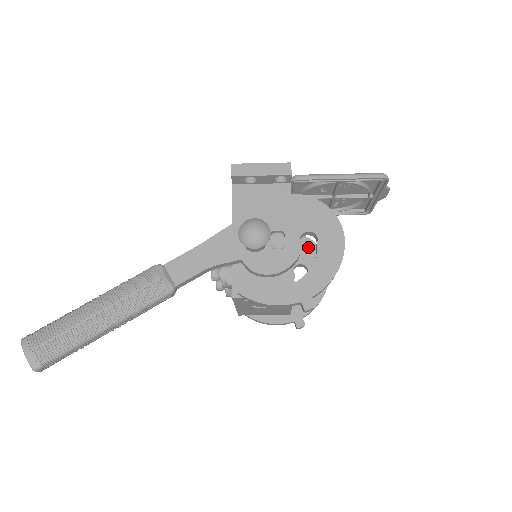
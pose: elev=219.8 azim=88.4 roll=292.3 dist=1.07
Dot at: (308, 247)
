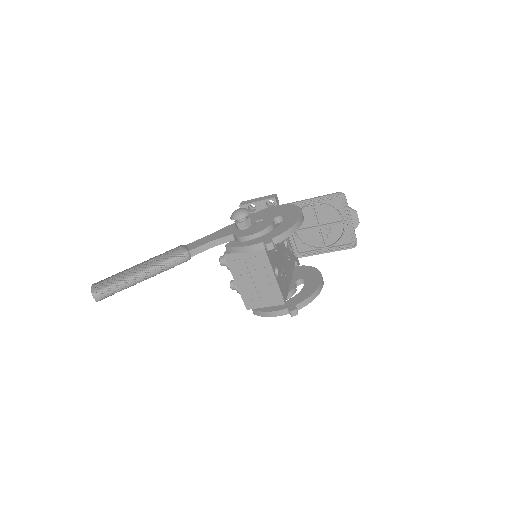
Dot at: (308, 270)
